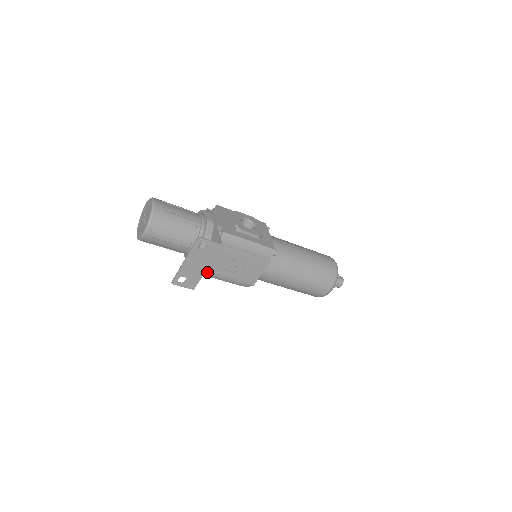
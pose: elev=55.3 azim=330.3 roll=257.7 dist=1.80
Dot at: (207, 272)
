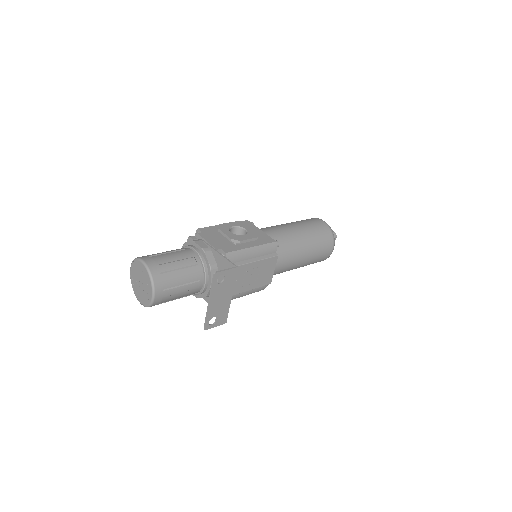
Dot at: occluded
